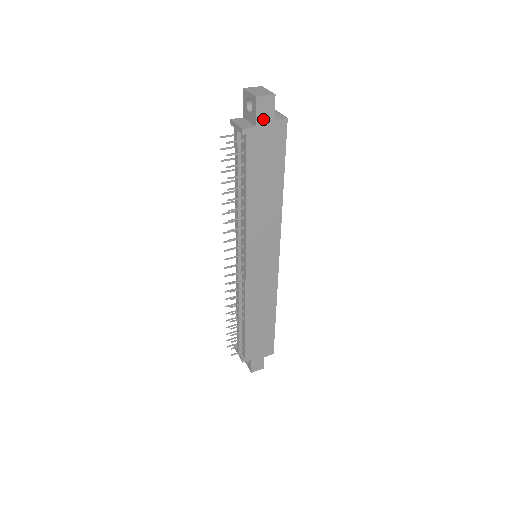
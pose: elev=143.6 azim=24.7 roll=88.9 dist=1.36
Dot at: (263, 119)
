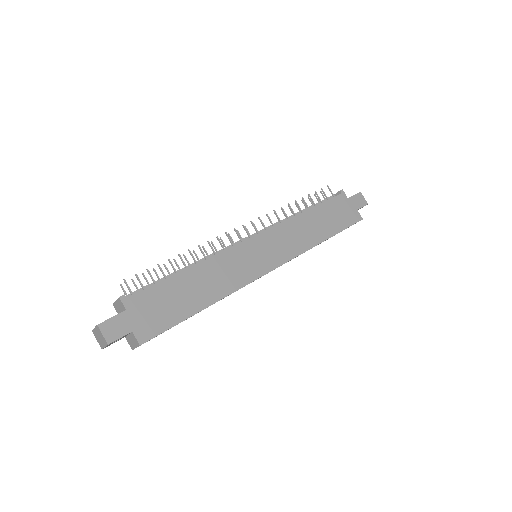
Dot at: (354, 202)
